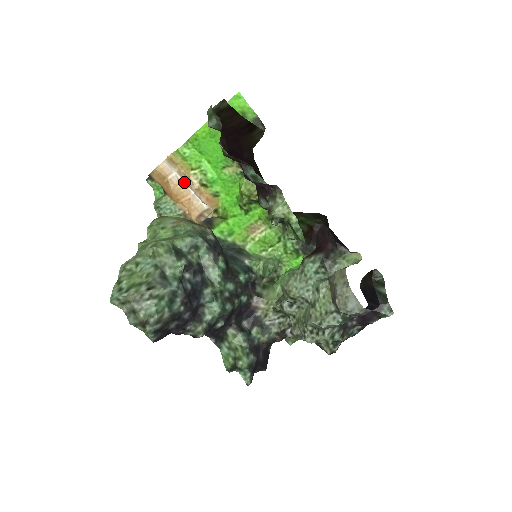
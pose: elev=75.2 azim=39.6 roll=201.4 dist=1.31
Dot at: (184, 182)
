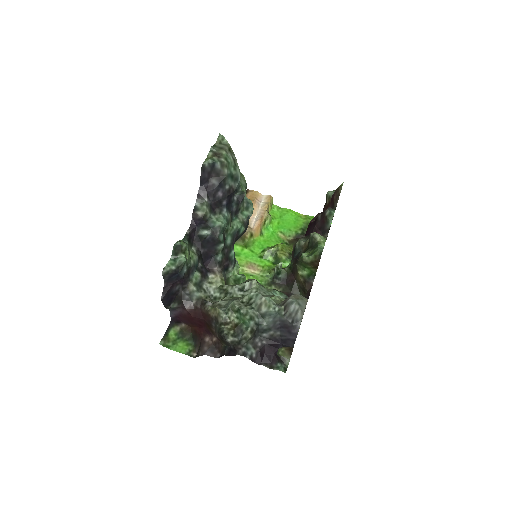
Dot at: (260, 209)
